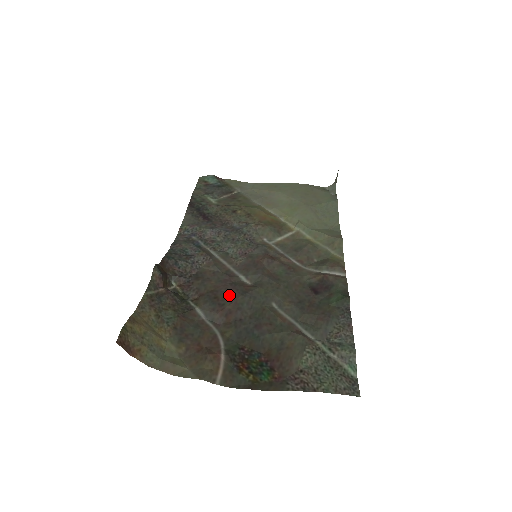
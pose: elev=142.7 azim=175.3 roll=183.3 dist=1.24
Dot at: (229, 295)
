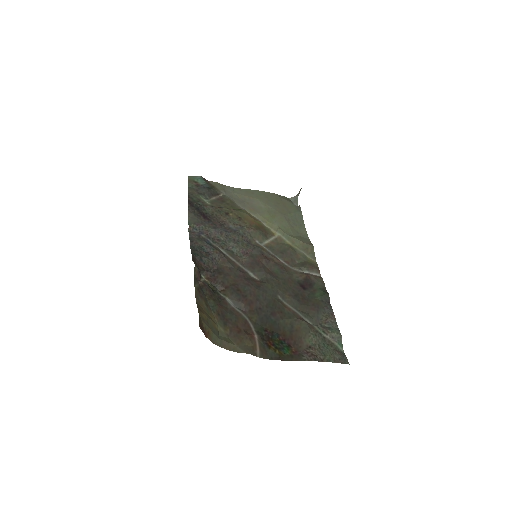
Dot at: (248, 288)
